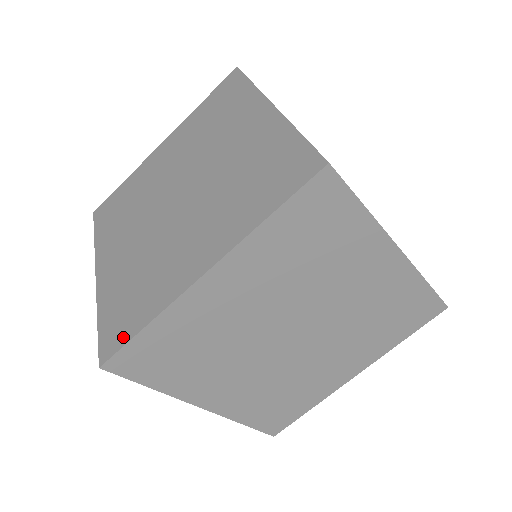
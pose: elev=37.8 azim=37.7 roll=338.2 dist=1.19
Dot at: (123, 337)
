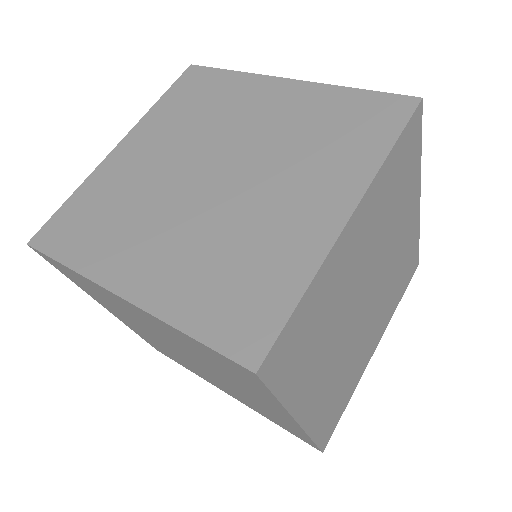
Dot at: (270, 323)
